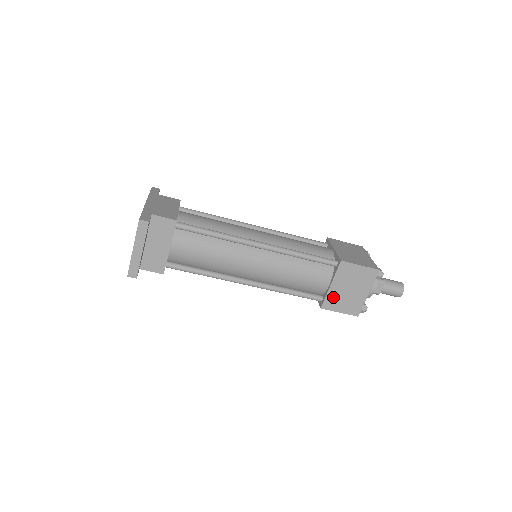
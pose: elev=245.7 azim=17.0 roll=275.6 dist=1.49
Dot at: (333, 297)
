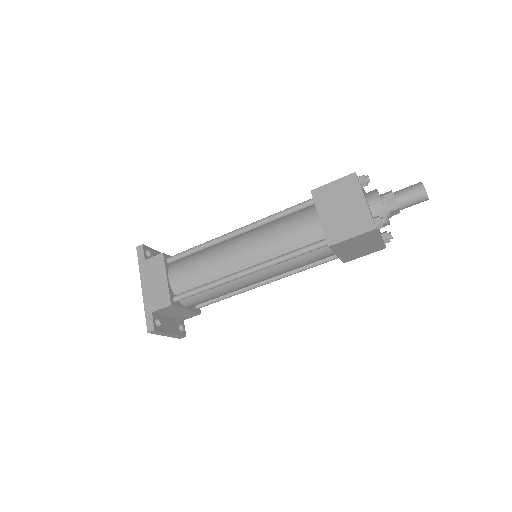
Dot at: (347, 256)
